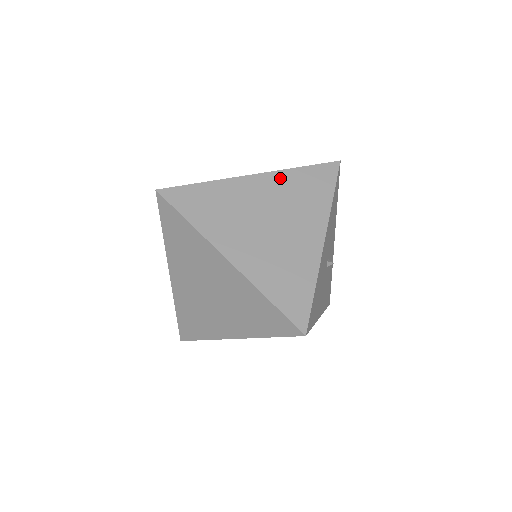
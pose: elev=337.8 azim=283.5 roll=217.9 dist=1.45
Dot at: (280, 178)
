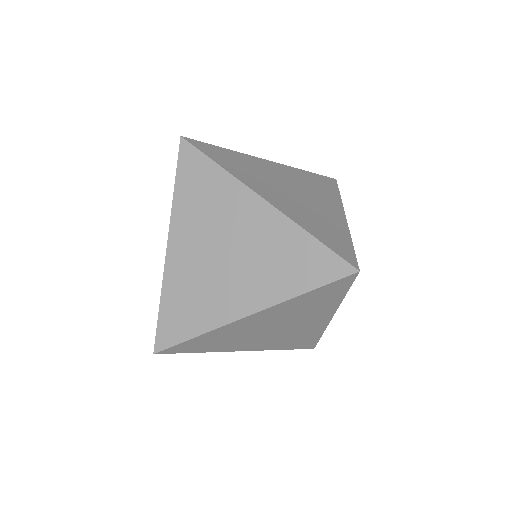
Dot at: (281, 308)
